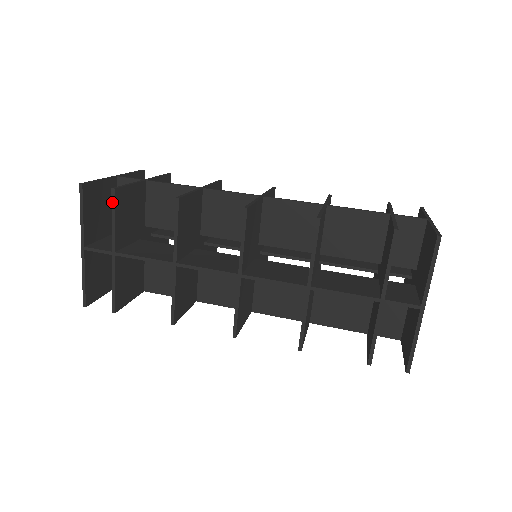
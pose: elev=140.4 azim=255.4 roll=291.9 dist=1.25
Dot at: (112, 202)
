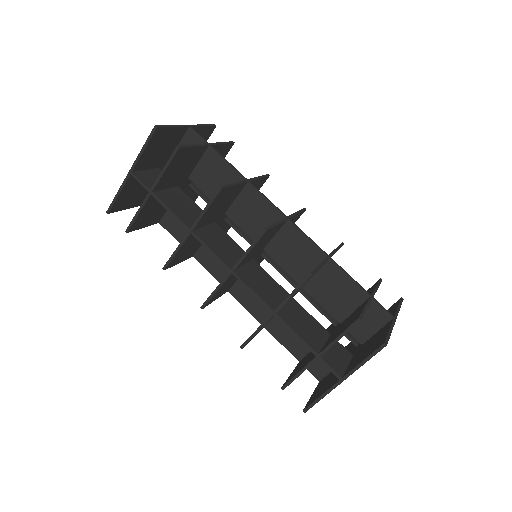
Dot at: (171, 156)
